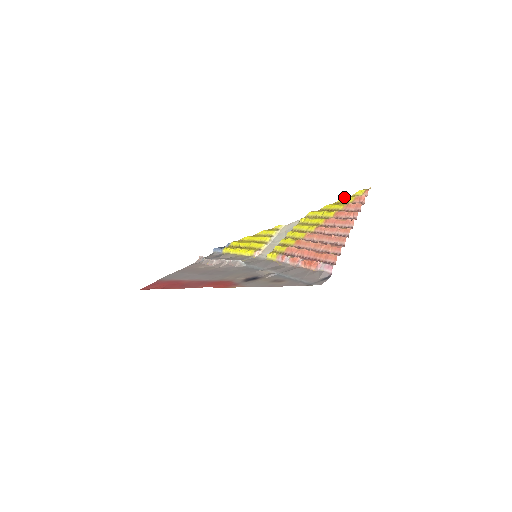
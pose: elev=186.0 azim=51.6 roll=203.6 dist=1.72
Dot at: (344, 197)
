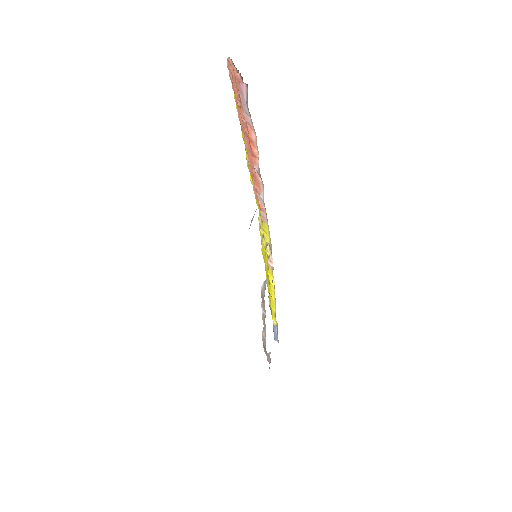
Dot at: (236, 105)
